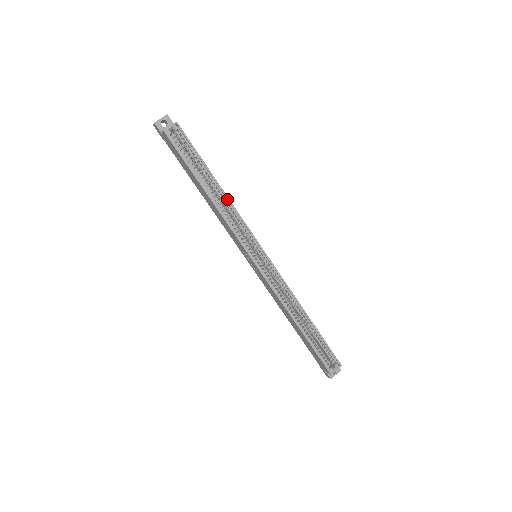
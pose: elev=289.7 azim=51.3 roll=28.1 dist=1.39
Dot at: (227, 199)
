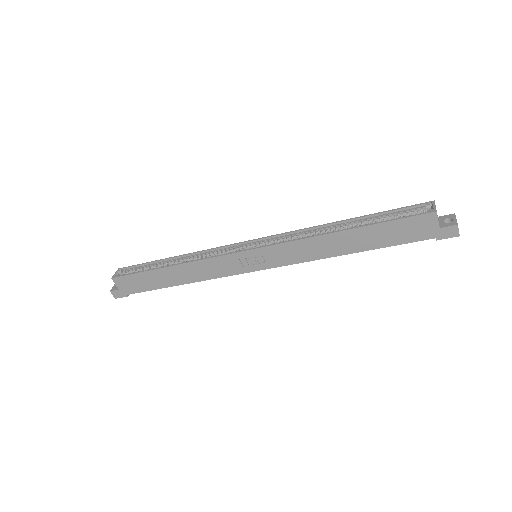
Dot at: (189, 255)
